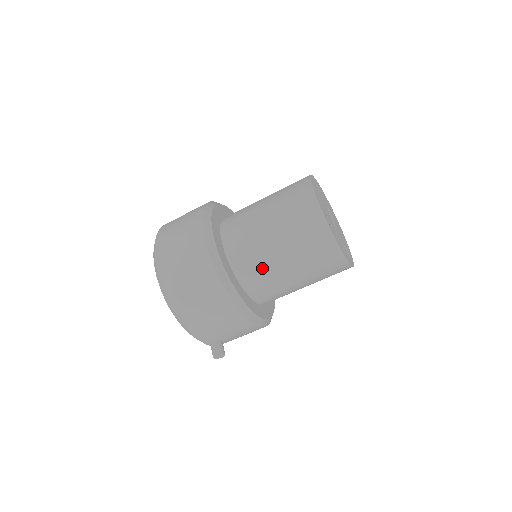
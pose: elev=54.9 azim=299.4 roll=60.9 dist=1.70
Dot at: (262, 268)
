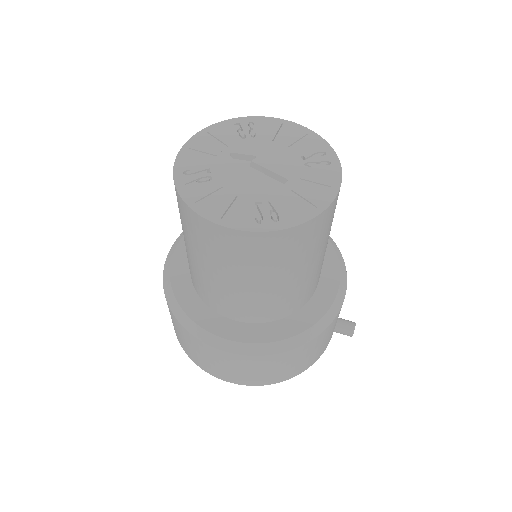
Dot at: (289, 297)
